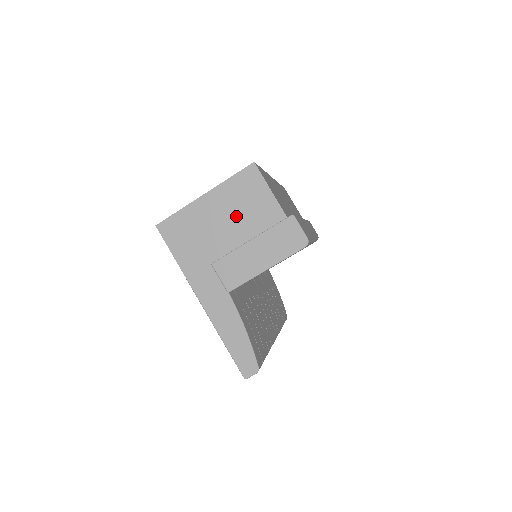
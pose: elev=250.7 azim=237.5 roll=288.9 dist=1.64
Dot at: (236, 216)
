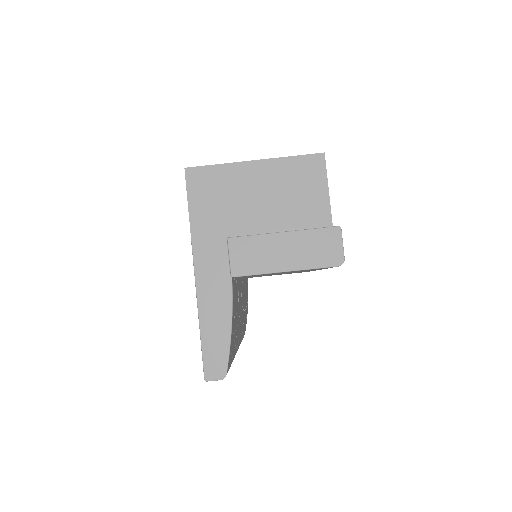
Dot at: (279, 199)
